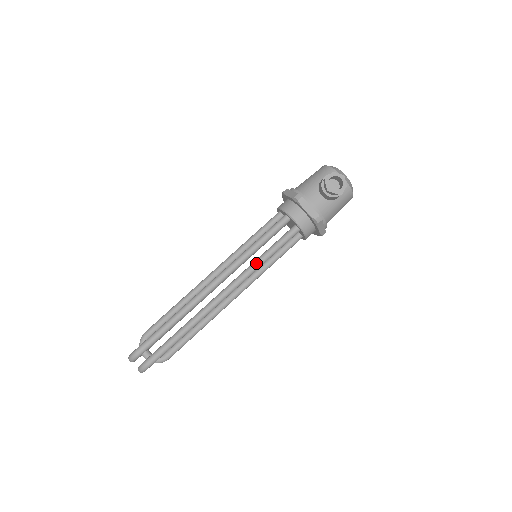
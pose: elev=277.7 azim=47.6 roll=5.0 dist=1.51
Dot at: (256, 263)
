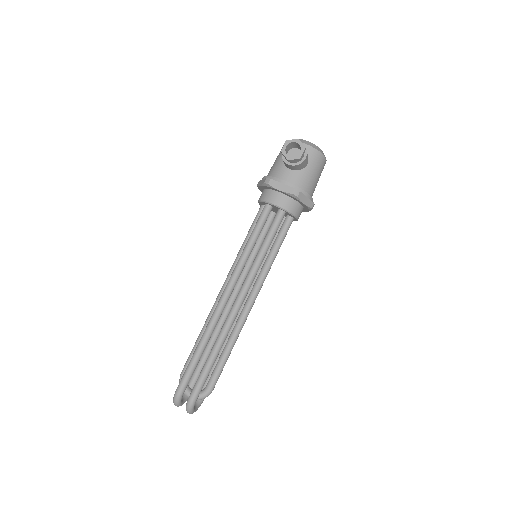
Dot at: (255, 261)
